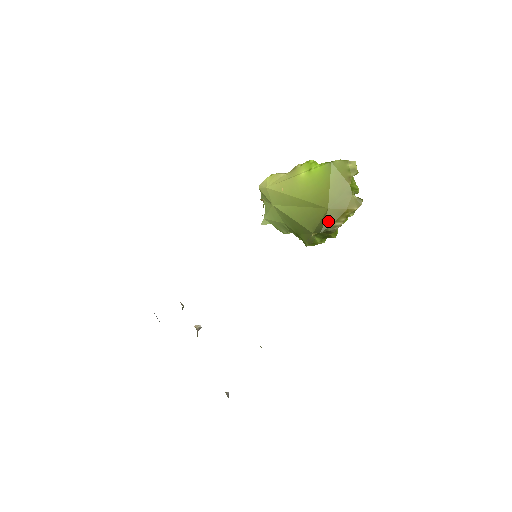
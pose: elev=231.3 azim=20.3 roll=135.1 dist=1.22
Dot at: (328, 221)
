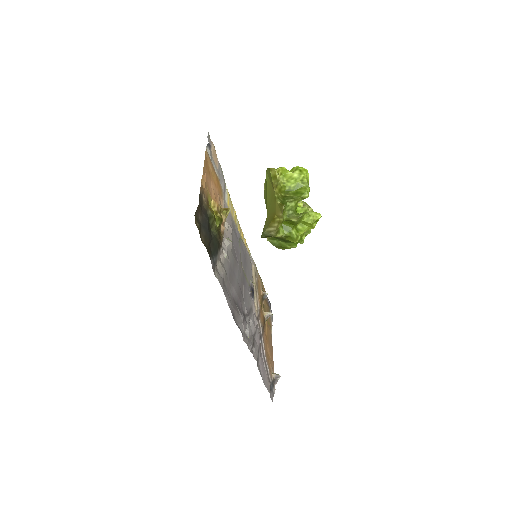
Dot at: (265, 226)
